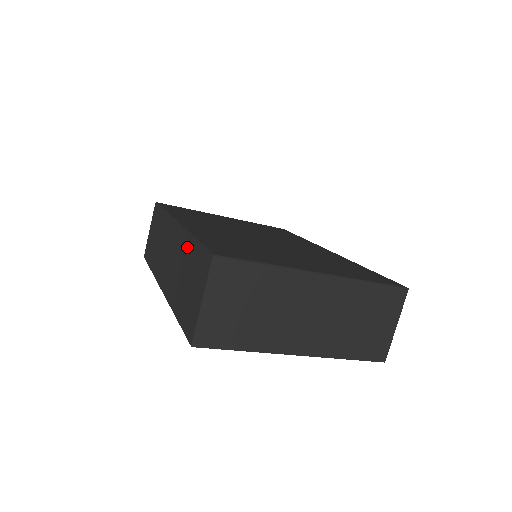
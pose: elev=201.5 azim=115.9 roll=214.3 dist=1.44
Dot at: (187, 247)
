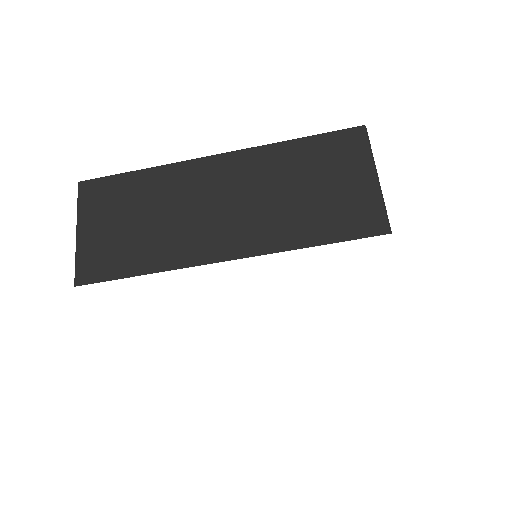
Dot at: occluded
